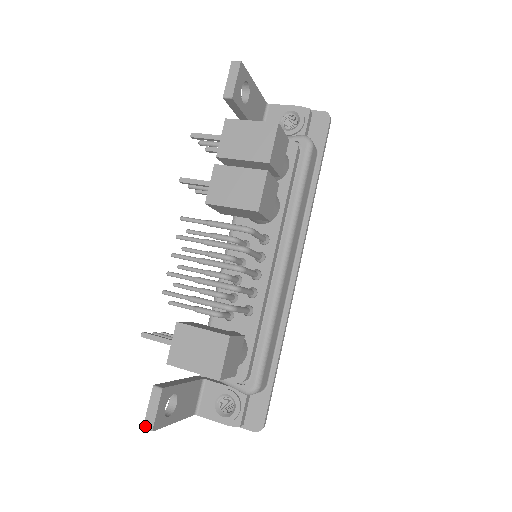
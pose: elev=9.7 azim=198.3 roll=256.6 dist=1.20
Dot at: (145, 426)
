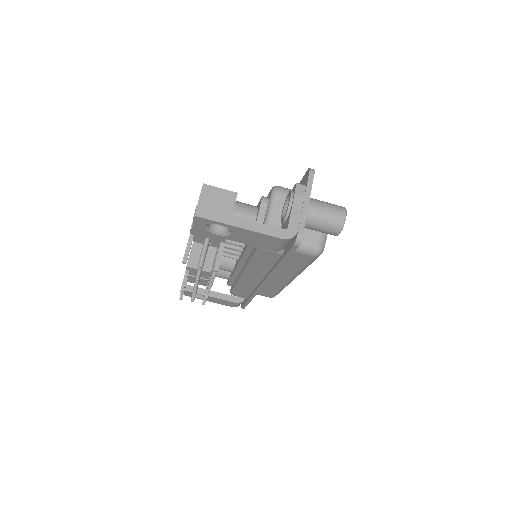
Dot at: (194, 215)
